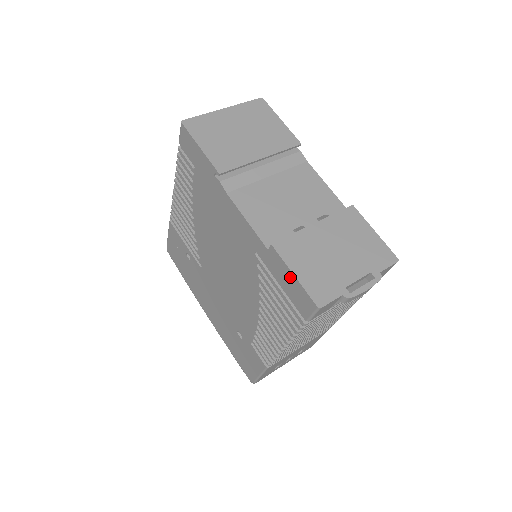
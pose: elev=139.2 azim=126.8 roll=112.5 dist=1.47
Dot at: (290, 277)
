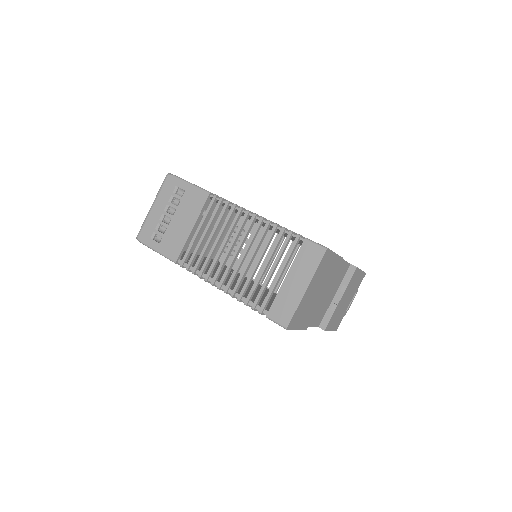
Dot at: occluded
